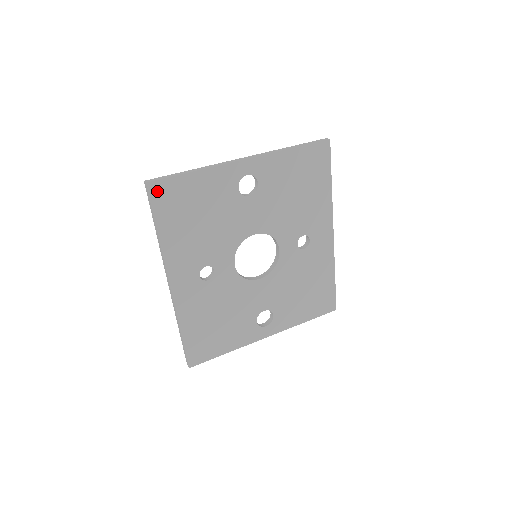
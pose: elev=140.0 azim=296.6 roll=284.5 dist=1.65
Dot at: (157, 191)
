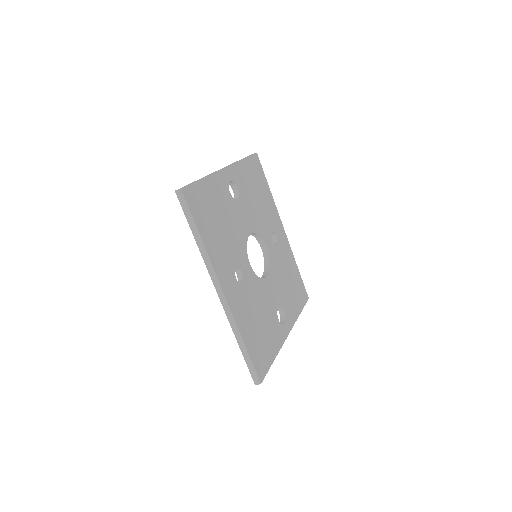
Dot at: (189, 197)
